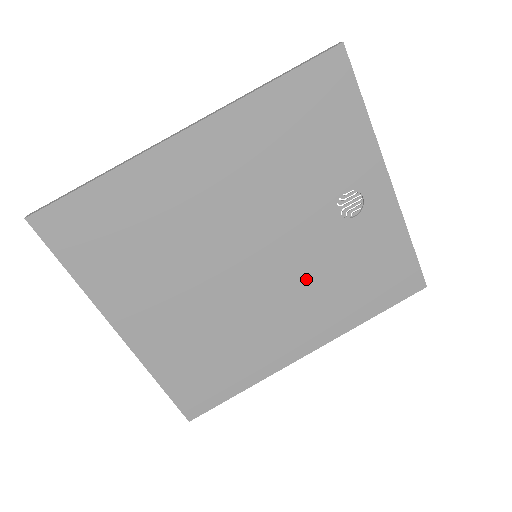
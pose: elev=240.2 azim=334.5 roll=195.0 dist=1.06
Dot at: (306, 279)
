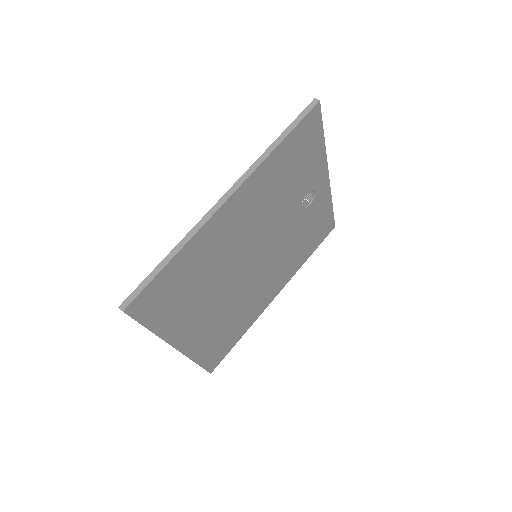
Dot at: (280, 255)
